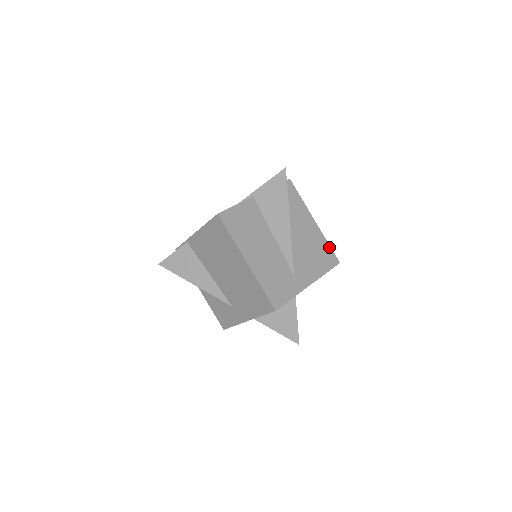
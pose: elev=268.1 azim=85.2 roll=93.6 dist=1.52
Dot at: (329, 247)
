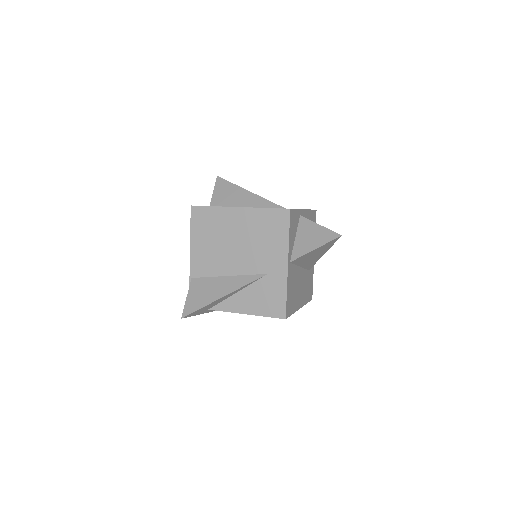
Dot at: occluded
